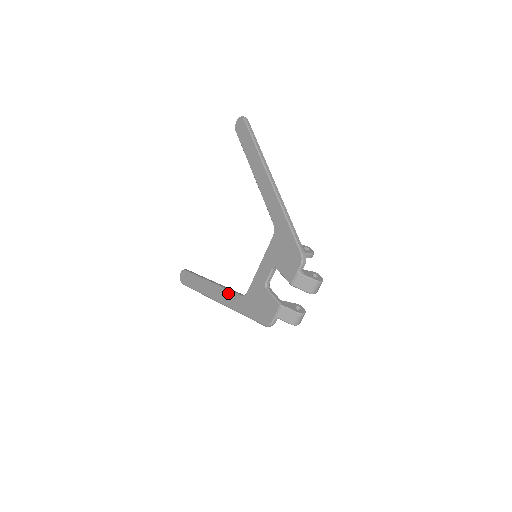
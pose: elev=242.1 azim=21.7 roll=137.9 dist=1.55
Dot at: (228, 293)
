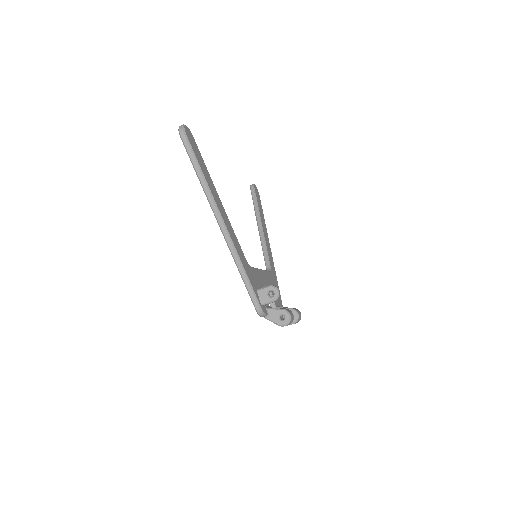
Dot at: (263, 254)
